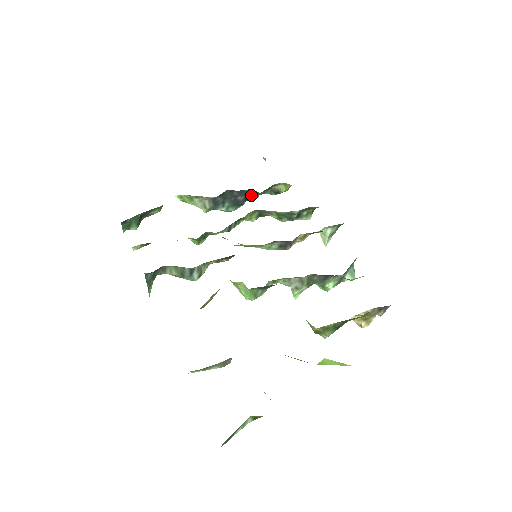
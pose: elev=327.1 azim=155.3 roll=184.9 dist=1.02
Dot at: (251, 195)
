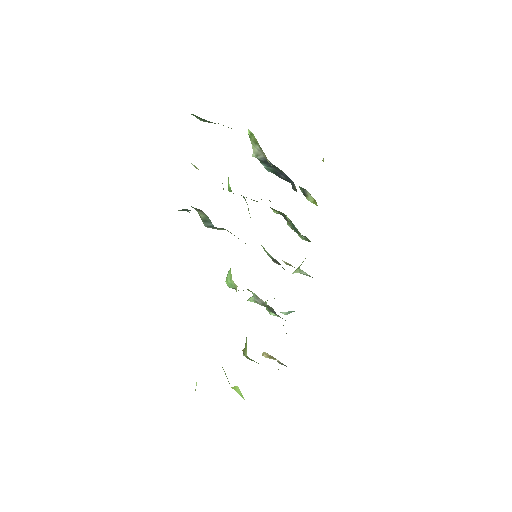
Dot at: (290, 182)
